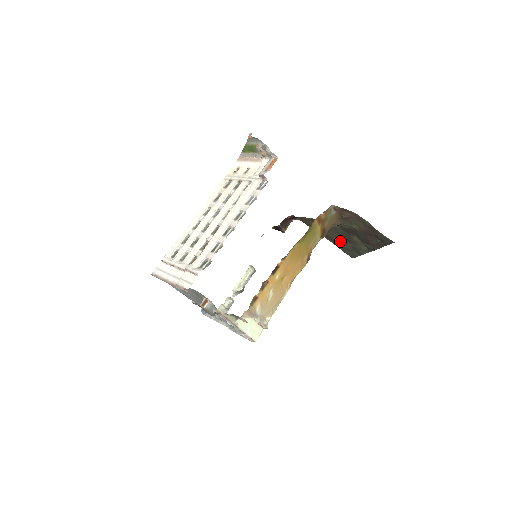
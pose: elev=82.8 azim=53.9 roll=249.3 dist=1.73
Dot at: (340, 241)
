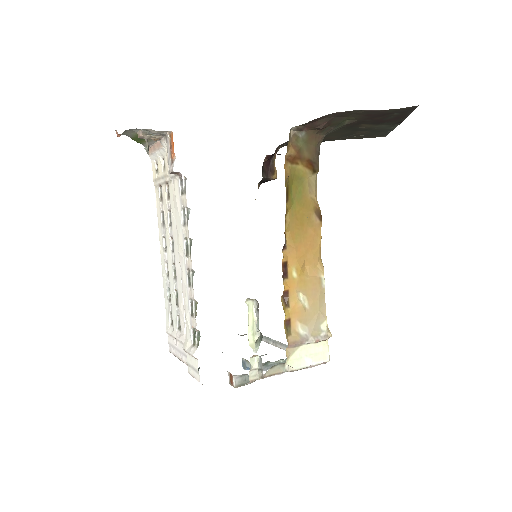
Dot at: (350, 135)
